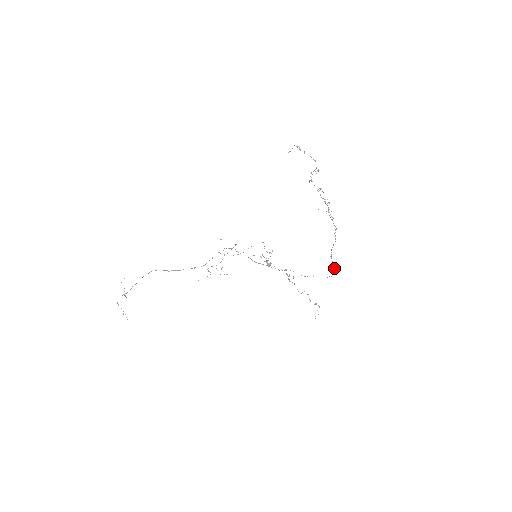
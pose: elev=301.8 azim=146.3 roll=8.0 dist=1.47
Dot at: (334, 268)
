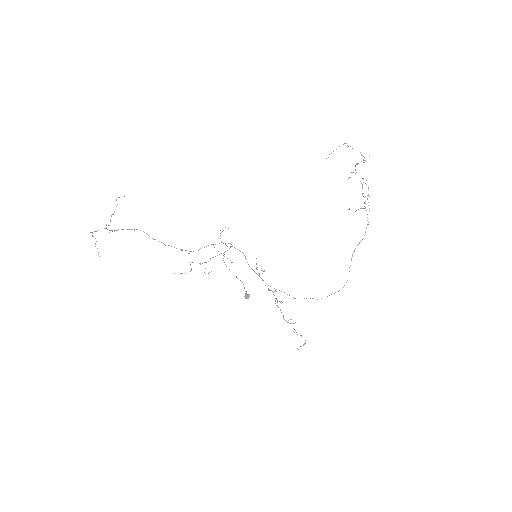
Dot at: occluded
